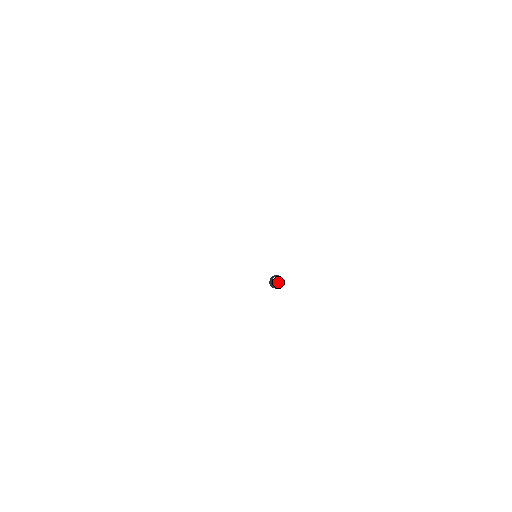
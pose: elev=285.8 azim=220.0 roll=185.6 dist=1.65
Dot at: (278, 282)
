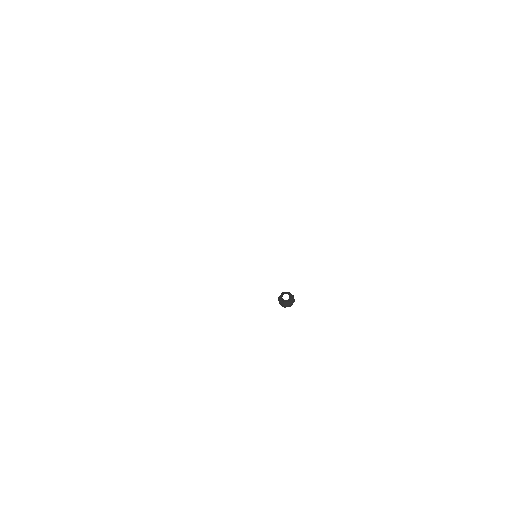
Dot at: (287, 300)
